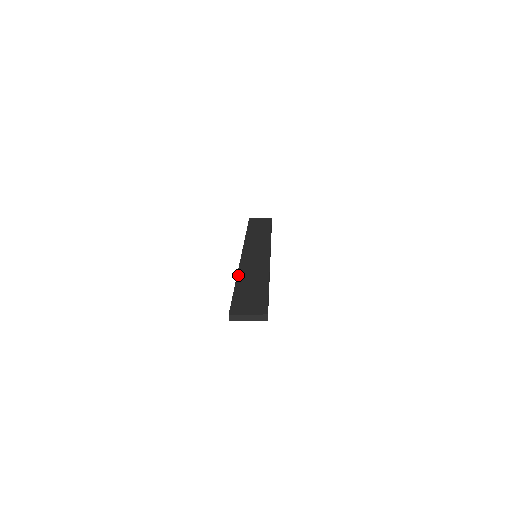
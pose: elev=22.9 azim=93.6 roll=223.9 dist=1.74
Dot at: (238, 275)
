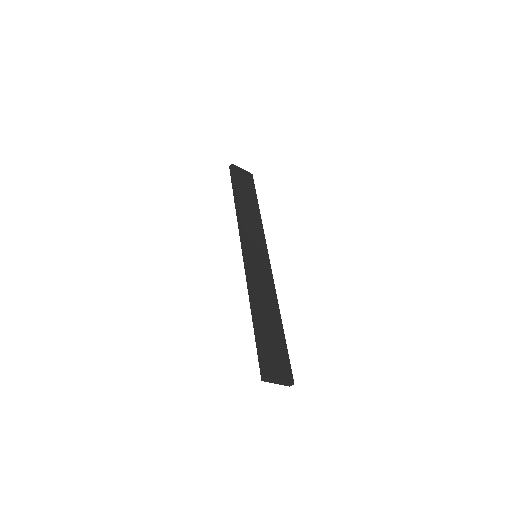
Dot at: (254, 298)
